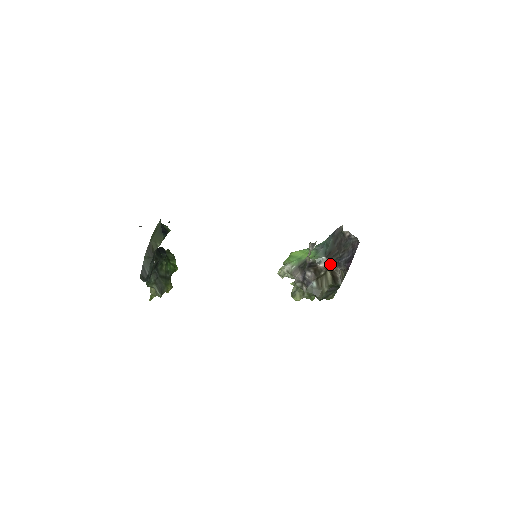
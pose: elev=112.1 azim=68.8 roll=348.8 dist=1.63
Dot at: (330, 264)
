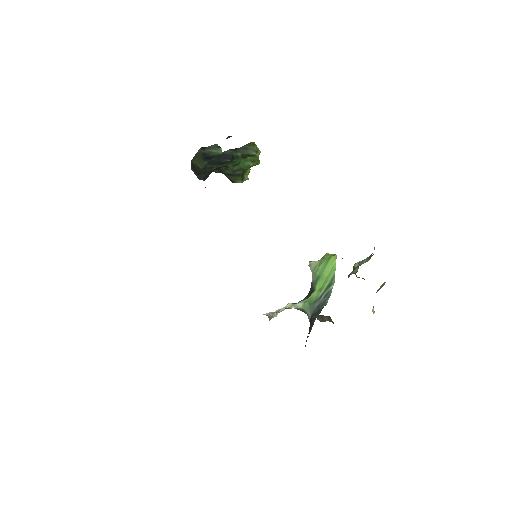
Dot at: occluded
